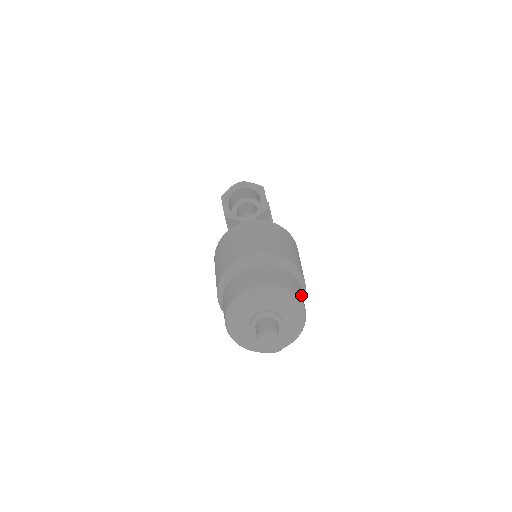
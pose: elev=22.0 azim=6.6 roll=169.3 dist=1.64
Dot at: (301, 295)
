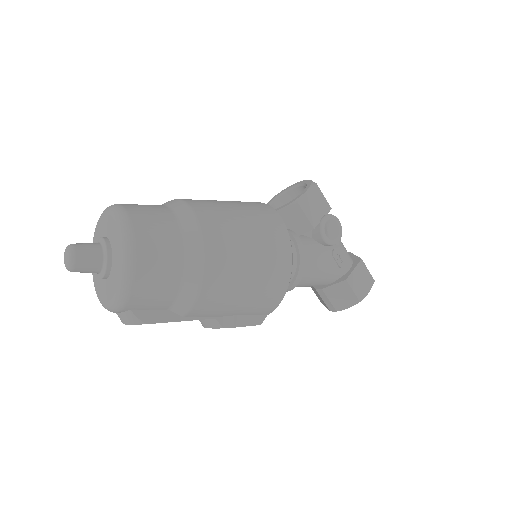
Dot at: (152, 240)
